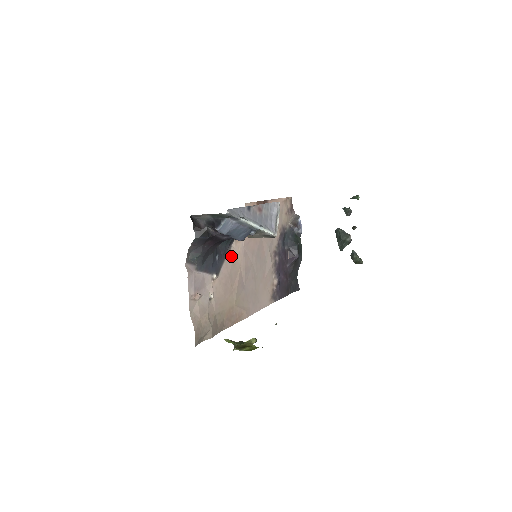
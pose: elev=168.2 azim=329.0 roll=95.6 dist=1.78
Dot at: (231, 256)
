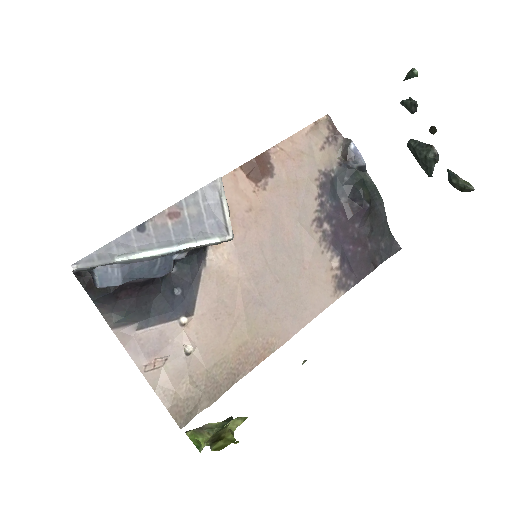
Dot at: (211, 274)
